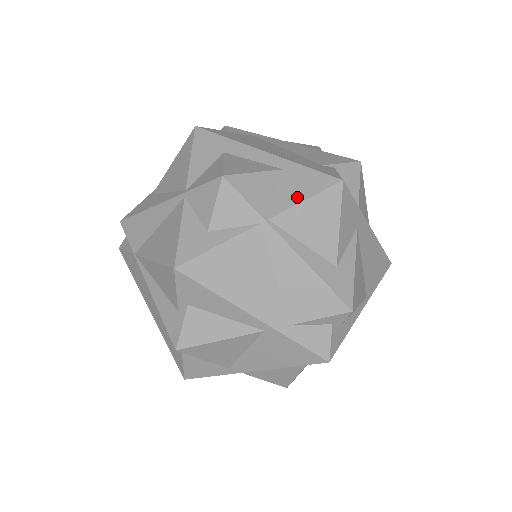
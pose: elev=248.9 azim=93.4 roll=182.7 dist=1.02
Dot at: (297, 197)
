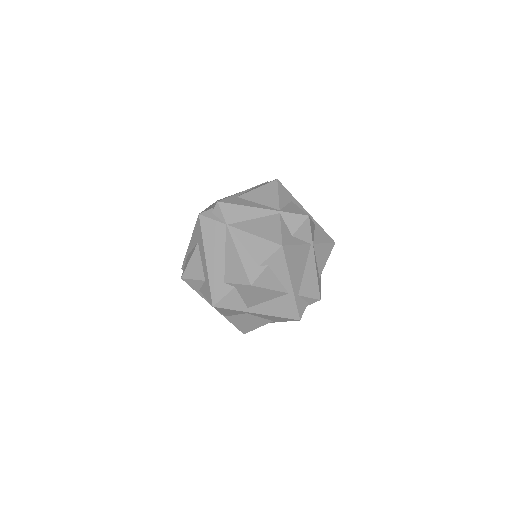
Dot at: (322, 240)
